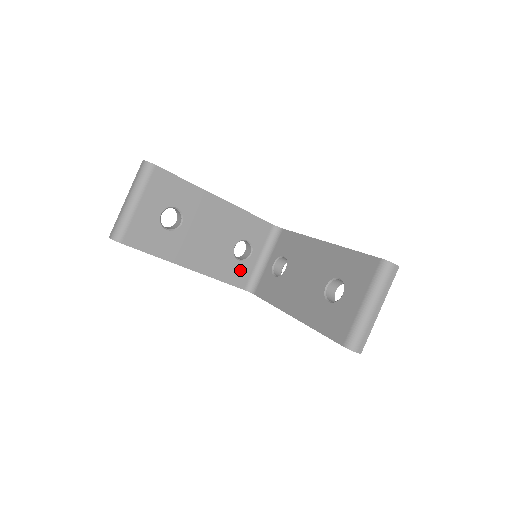
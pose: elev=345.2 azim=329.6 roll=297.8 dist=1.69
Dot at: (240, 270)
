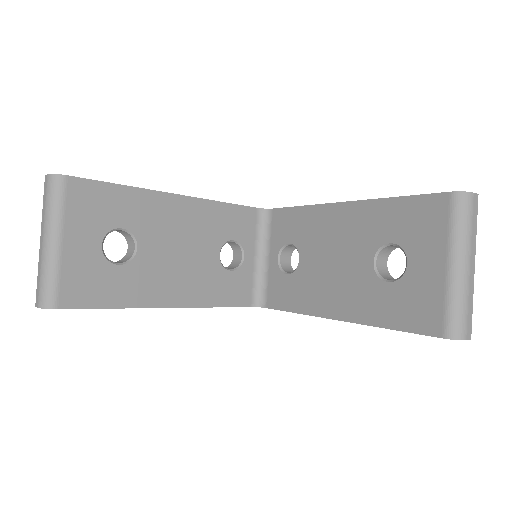
Dot at: (237, 283)
